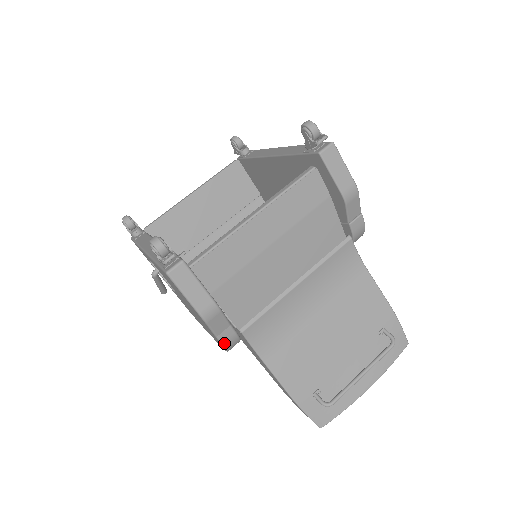
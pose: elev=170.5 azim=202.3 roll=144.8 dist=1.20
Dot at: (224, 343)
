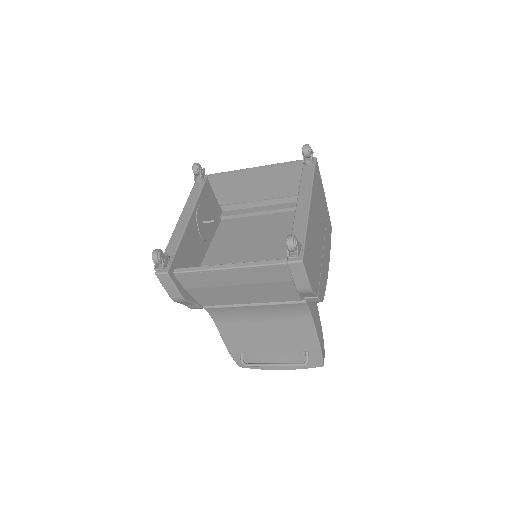
Dot at: (190, 308)
